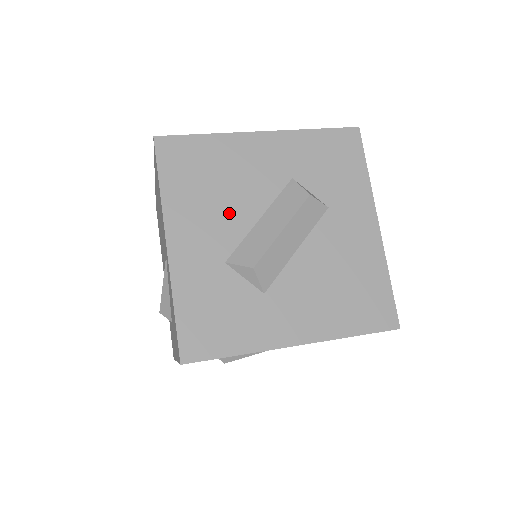
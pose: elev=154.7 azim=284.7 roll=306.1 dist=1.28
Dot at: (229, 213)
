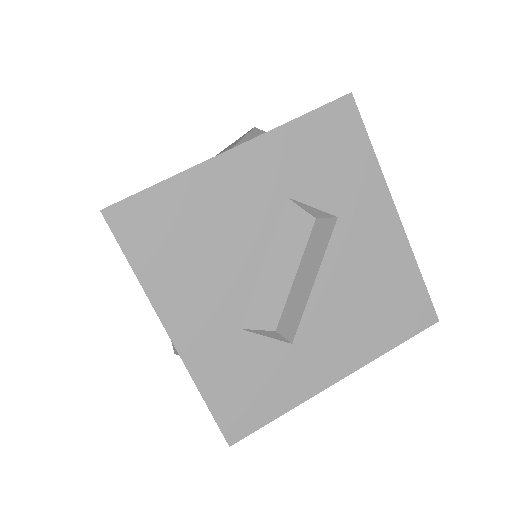
Dot at: (226, 271)
